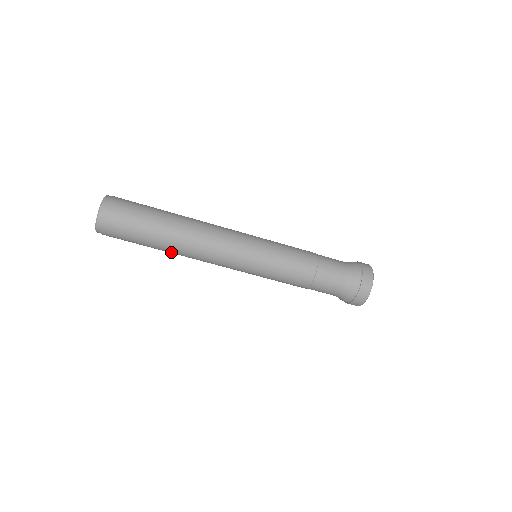
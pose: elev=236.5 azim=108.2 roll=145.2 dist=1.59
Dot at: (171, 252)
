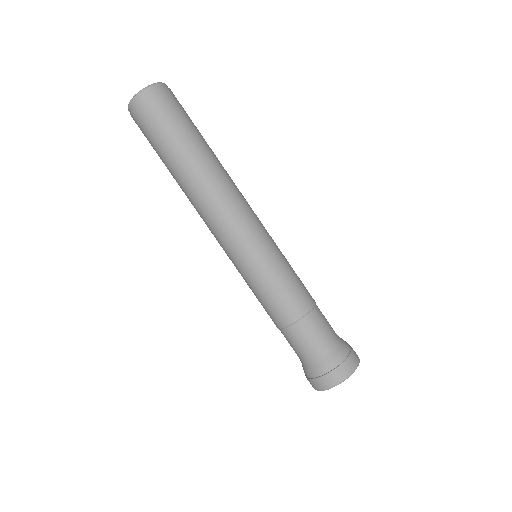
Dot at: (193, 171)
